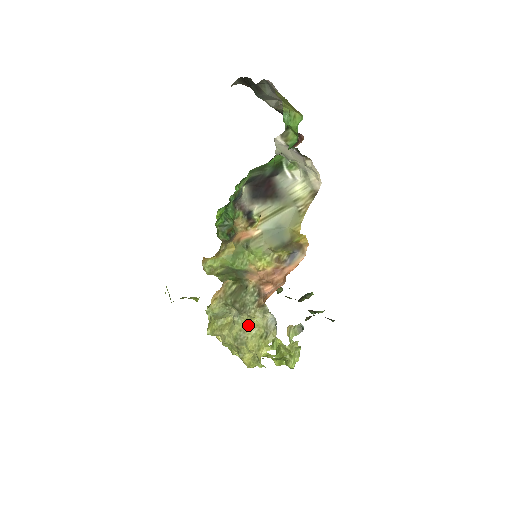
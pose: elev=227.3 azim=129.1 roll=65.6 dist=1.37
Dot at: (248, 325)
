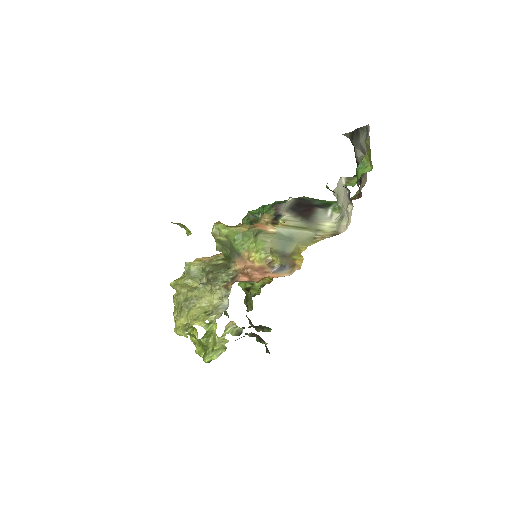
Dot at: (205, 296)
